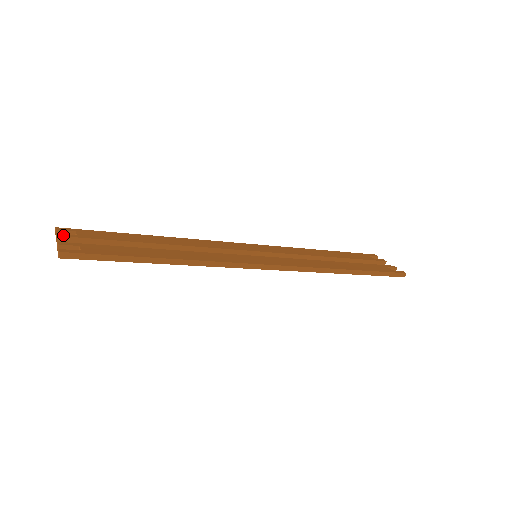
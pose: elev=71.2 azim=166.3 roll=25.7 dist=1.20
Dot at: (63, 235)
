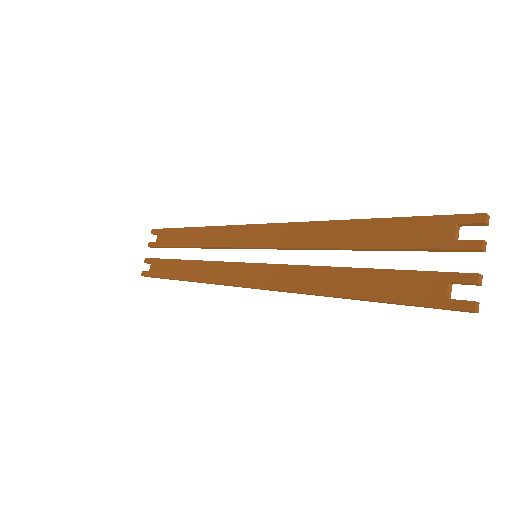
Dot at: (150, 245)
